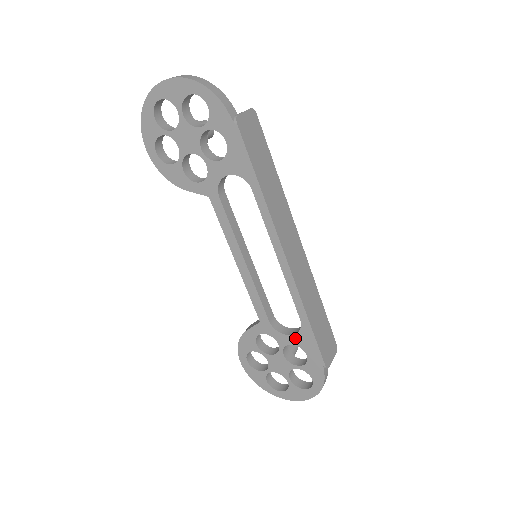
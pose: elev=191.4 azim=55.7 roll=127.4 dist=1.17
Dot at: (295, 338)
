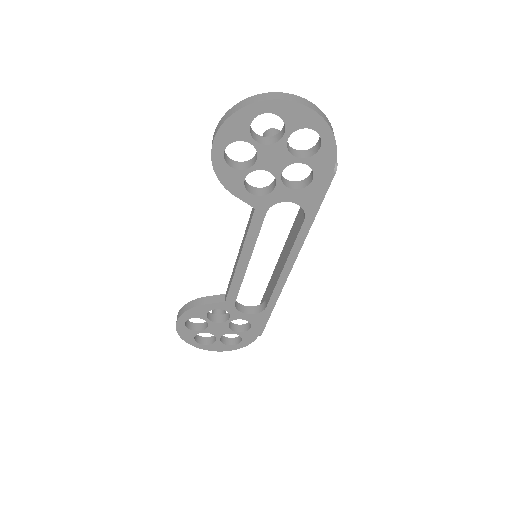
Dot at: (250, 316)
